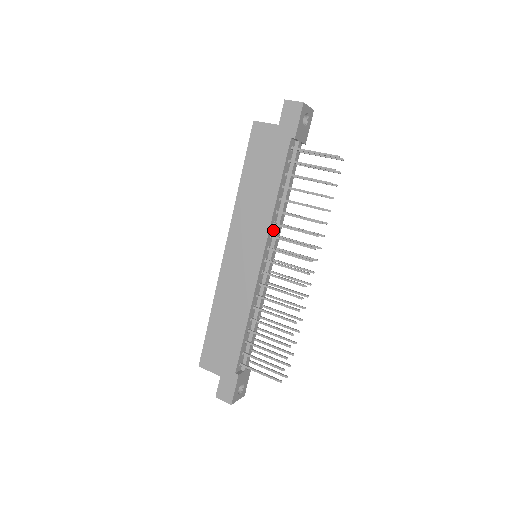
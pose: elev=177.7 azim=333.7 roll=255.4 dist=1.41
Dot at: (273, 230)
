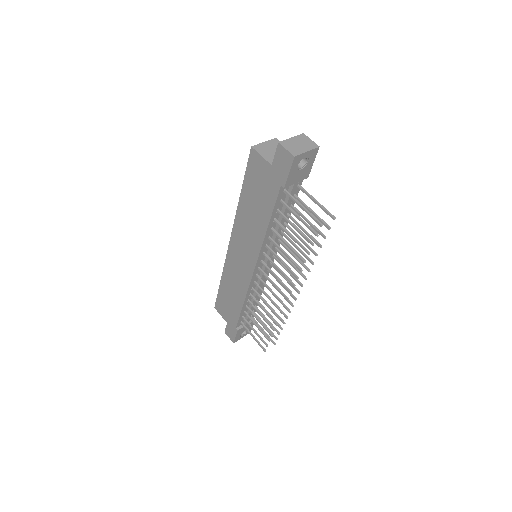
Dot at: occluded
